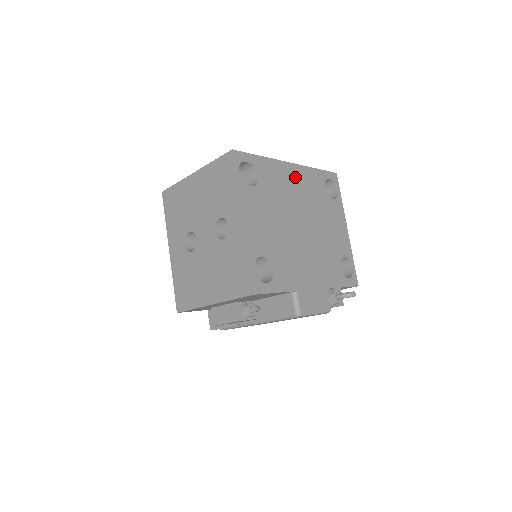
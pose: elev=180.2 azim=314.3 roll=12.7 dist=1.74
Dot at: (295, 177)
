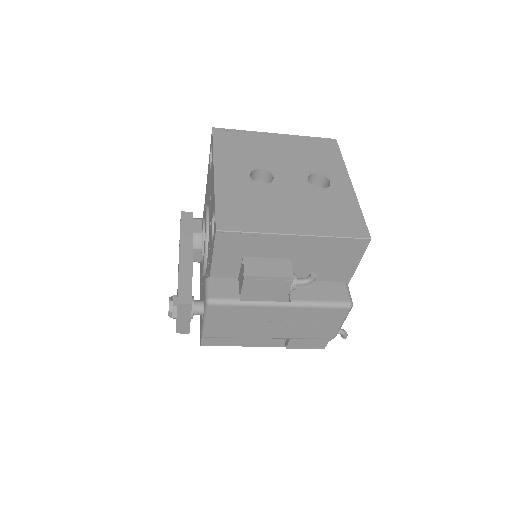
Dot at: occluded
